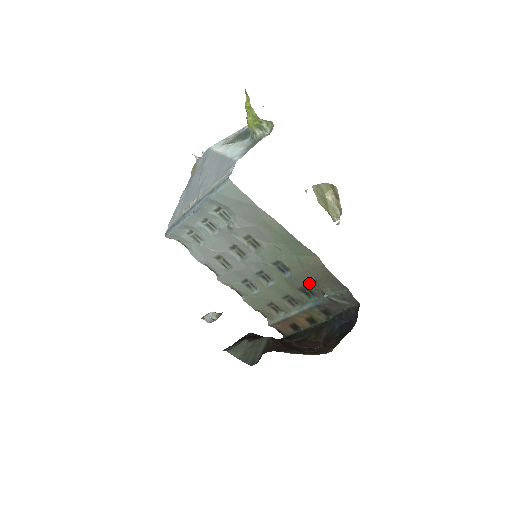
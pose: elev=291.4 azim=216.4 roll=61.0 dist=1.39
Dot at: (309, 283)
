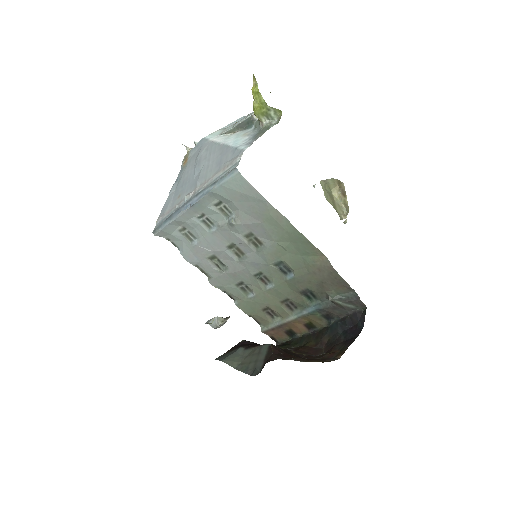
Dot at: (313, 285)
